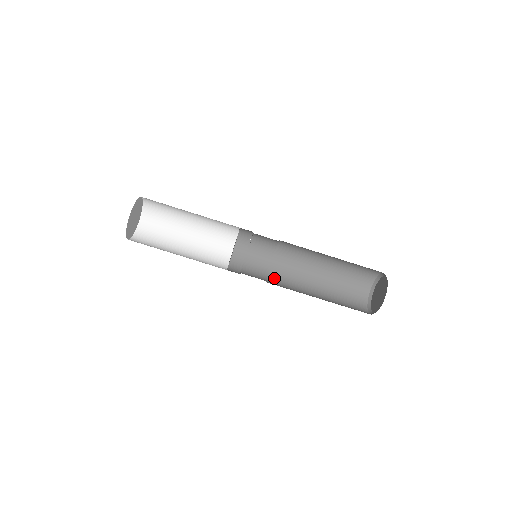
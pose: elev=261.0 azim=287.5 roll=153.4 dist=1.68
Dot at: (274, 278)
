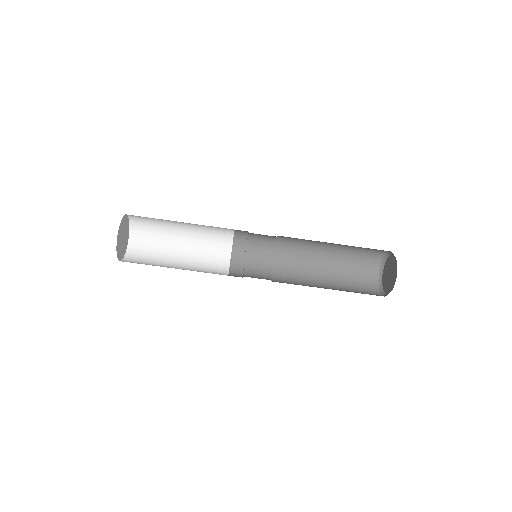
Dot at: (279, 282)
